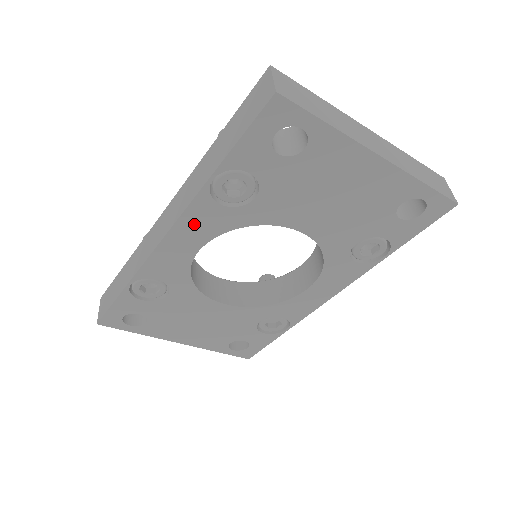
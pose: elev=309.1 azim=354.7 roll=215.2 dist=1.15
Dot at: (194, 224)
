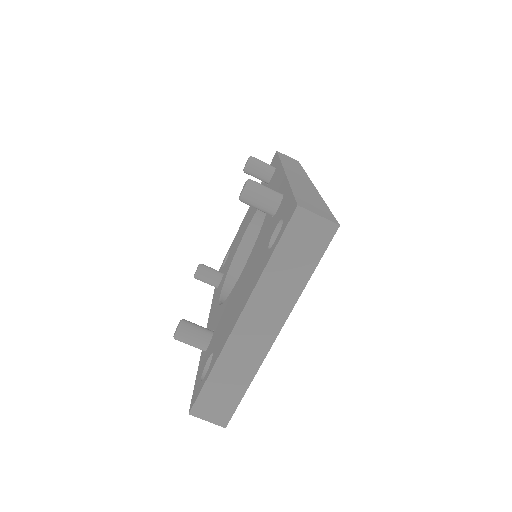
Dot at: occluded
